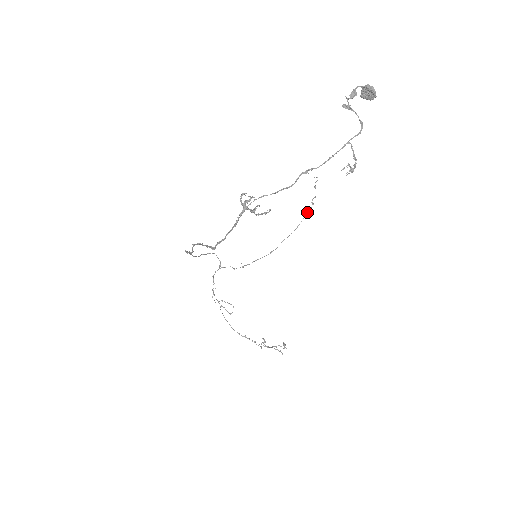
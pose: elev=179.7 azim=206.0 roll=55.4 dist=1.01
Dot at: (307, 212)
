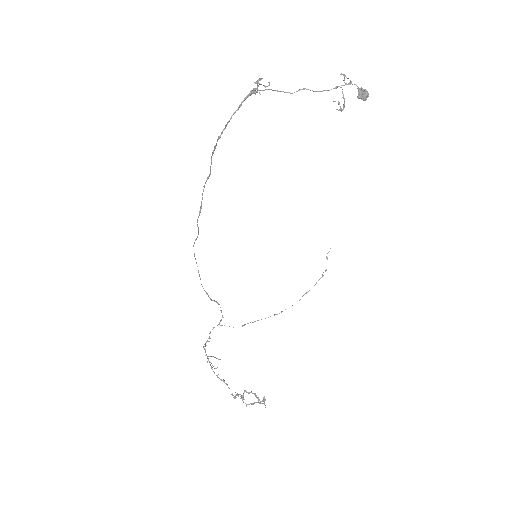
Dot at: (316, 283)
